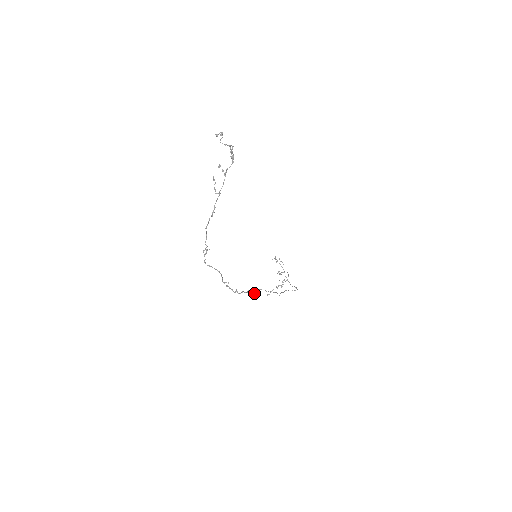
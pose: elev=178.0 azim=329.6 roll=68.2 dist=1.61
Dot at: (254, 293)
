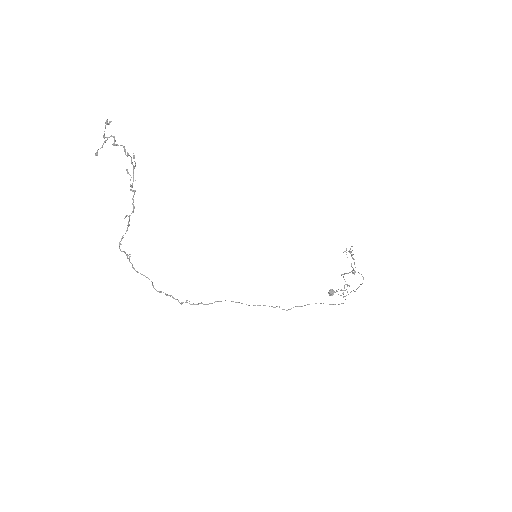
Dot at: (332, 290)
